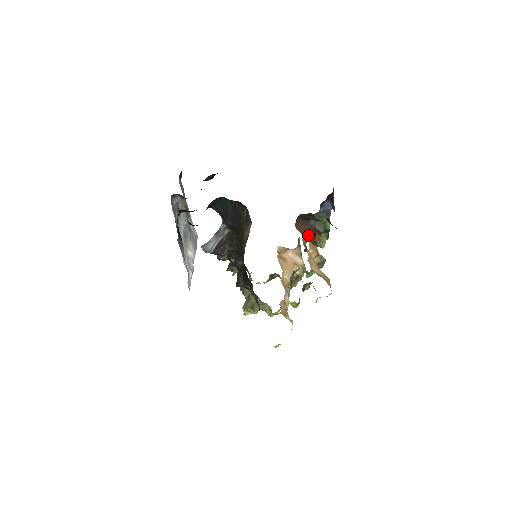
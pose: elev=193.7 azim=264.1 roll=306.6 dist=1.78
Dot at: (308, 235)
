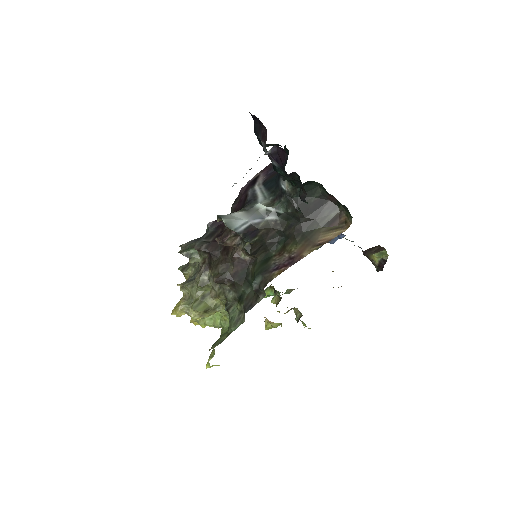
Dot at: occluded
